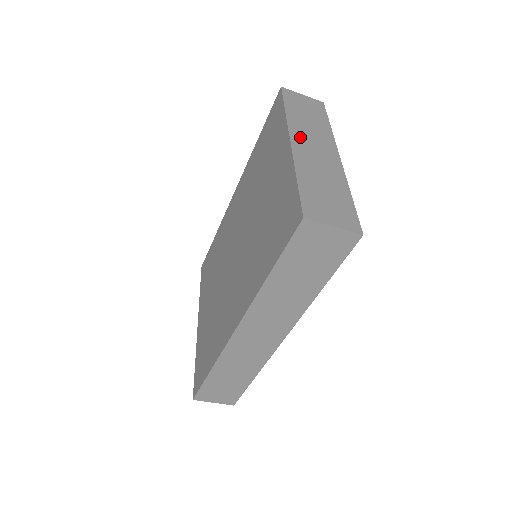
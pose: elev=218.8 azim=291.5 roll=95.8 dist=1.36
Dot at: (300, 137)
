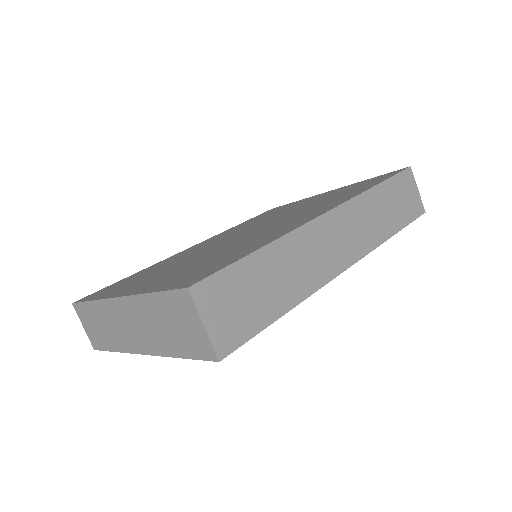
Dot at: occluded
